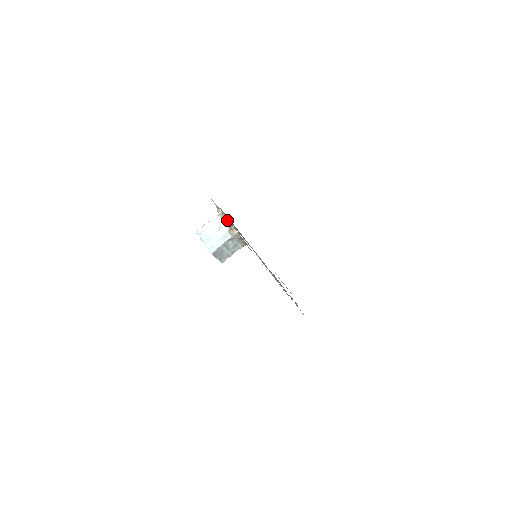
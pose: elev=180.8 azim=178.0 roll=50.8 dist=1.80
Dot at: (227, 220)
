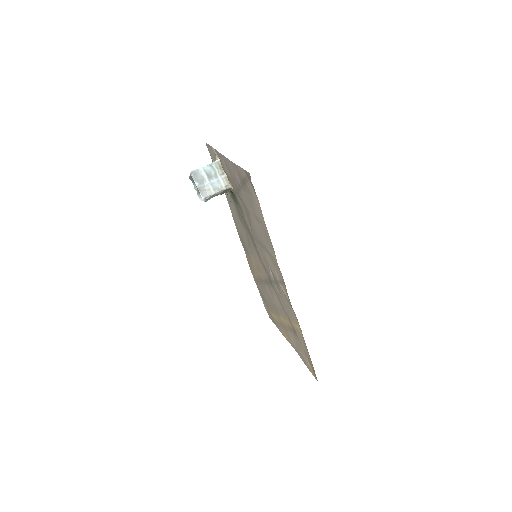
Dot at: occluded
